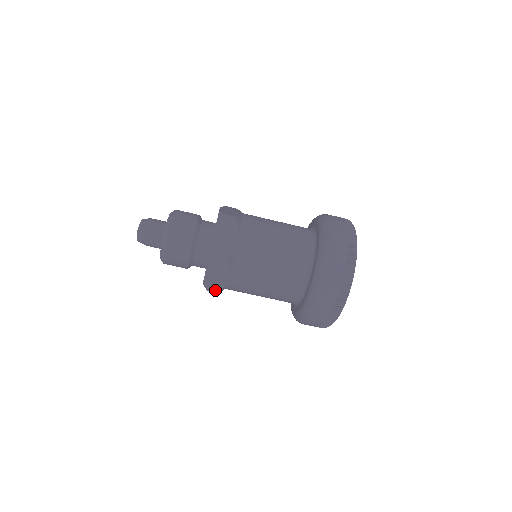
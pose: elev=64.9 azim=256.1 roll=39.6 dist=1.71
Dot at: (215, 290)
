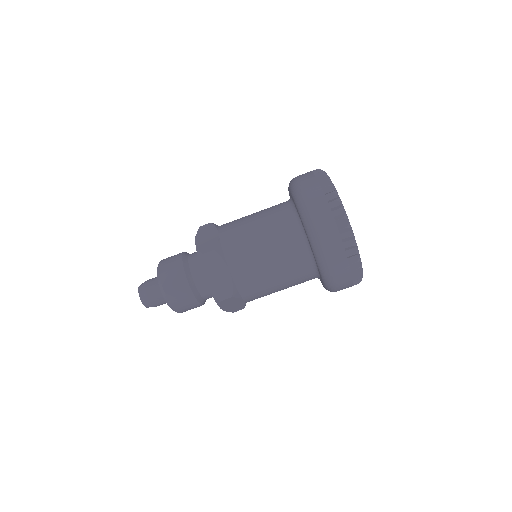
Dot at: (239, 309)
